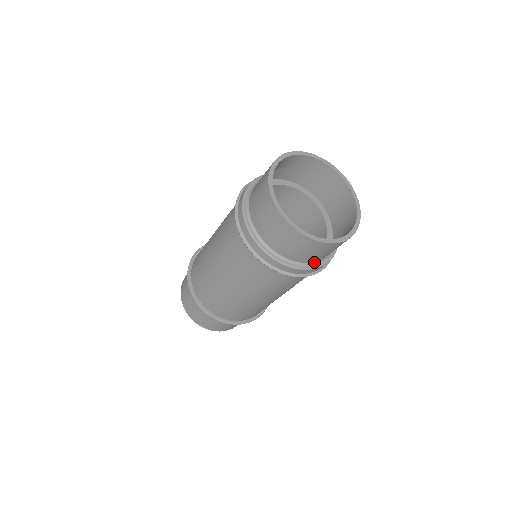
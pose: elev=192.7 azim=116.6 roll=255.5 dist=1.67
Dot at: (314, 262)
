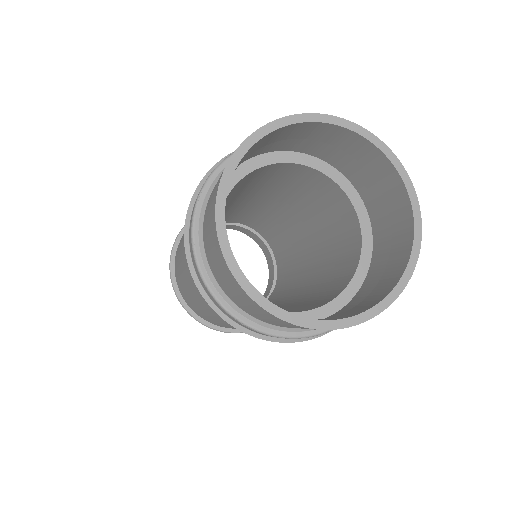
Dot at: occluded
